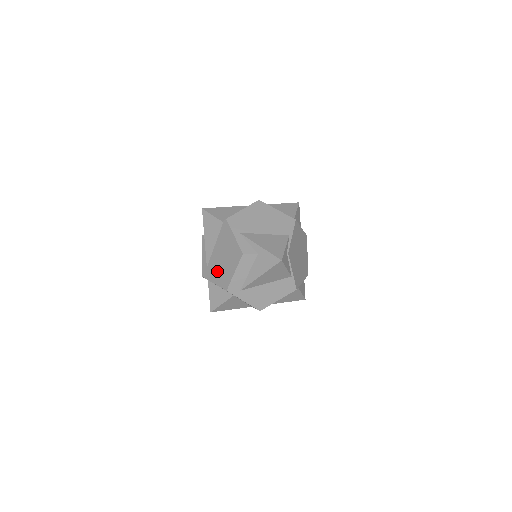
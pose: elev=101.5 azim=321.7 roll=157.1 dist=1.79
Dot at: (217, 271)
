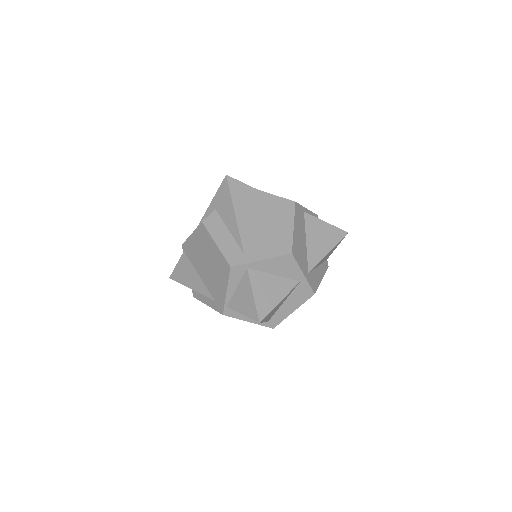
Dot at: (216, 280)
